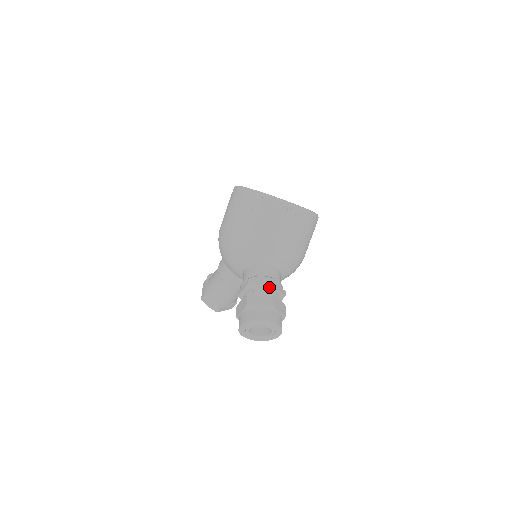
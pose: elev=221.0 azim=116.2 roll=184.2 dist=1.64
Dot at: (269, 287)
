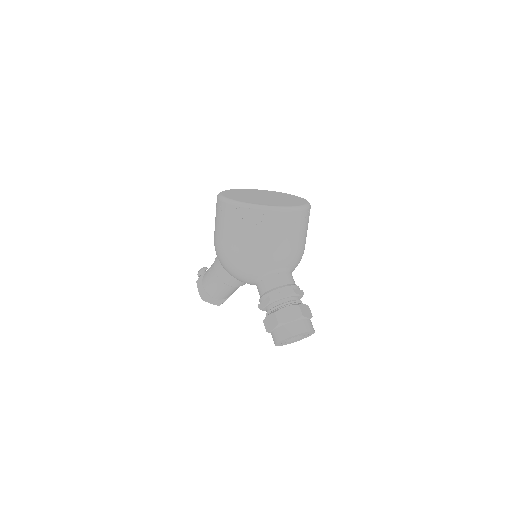
Dot at: (291, 296)
